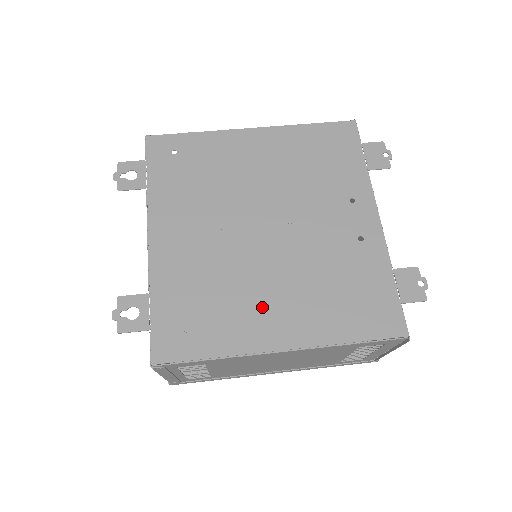
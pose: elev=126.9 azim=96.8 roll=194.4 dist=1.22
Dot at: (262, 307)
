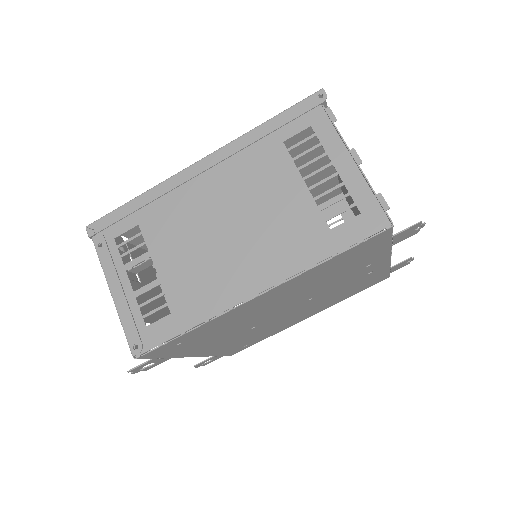
Dot at: (293, 320)
